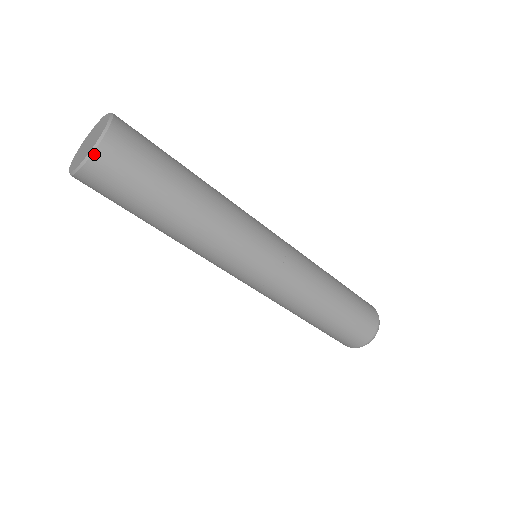
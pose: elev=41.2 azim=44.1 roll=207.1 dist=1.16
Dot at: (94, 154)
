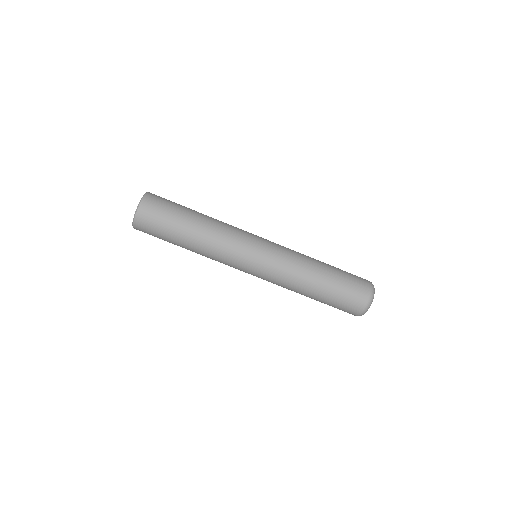
Dot at: (139, 208)
